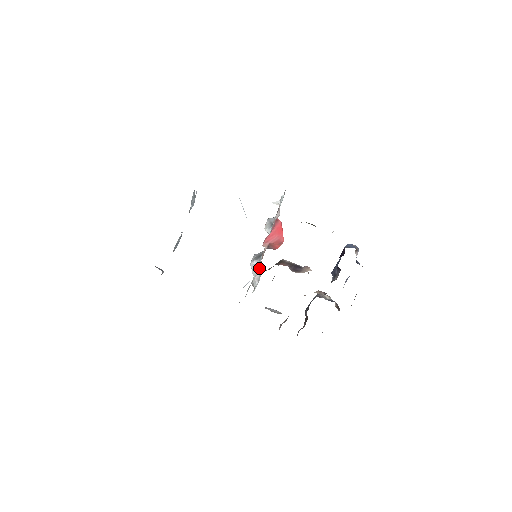
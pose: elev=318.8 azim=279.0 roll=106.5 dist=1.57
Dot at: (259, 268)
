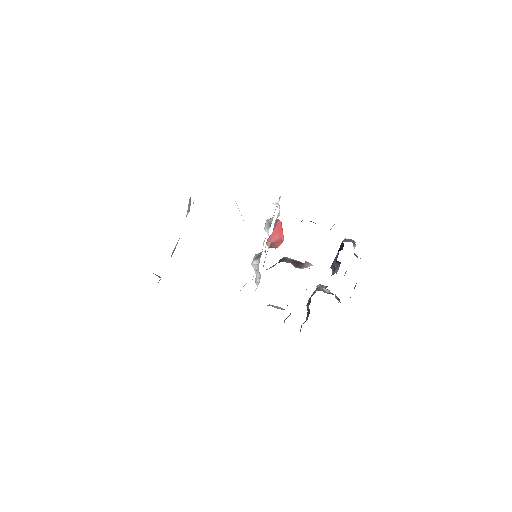
Dot at: (263, 266)
